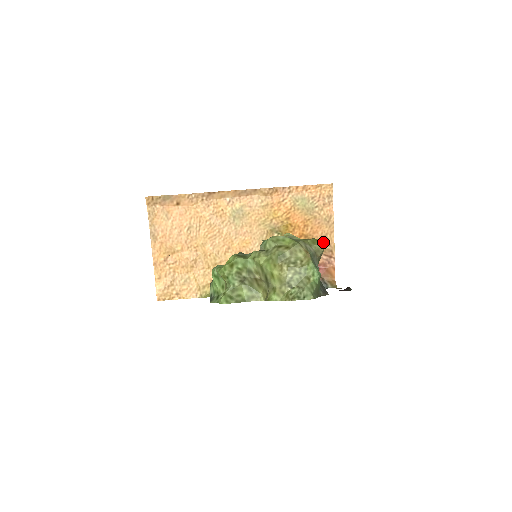
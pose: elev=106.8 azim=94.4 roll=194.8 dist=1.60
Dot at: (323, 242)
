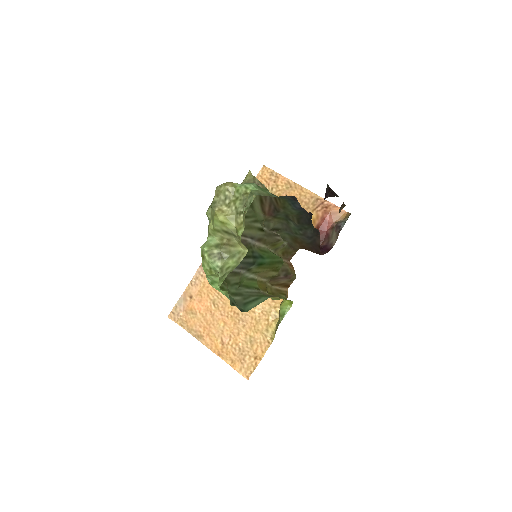
Dot at: (248, 174)
